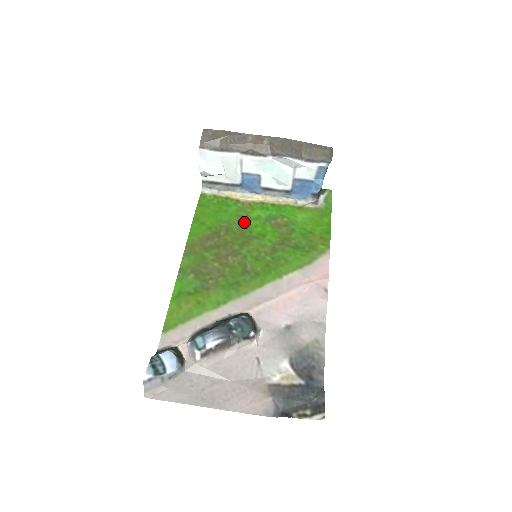
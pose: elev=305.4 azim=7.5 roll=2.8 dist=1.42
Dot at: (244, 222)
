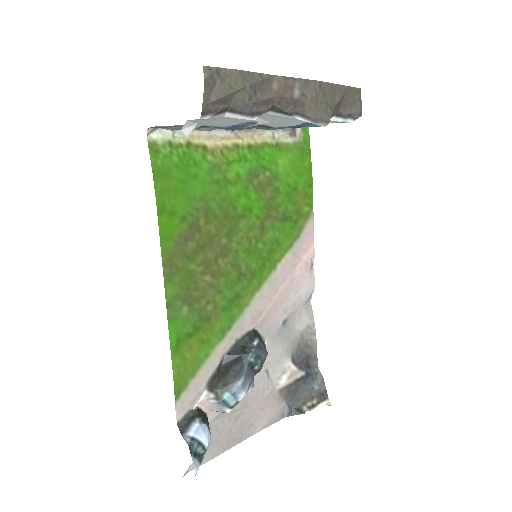
Dot at: (224, 192)
